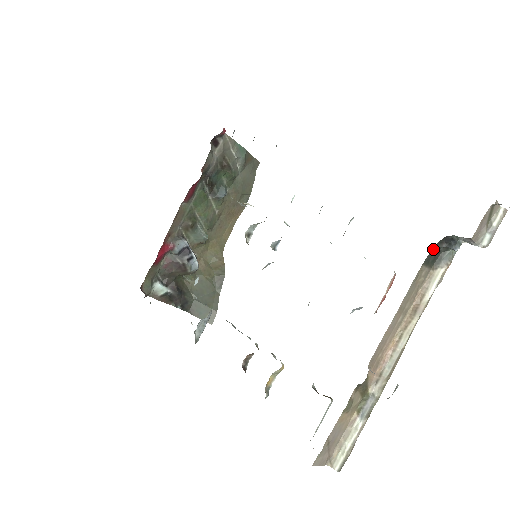
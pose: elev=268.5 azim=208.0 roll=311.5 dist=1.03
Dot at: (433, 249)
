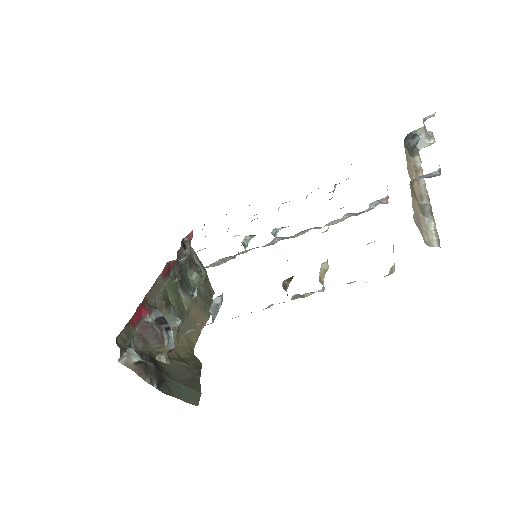
Dot at: (405, 141)
